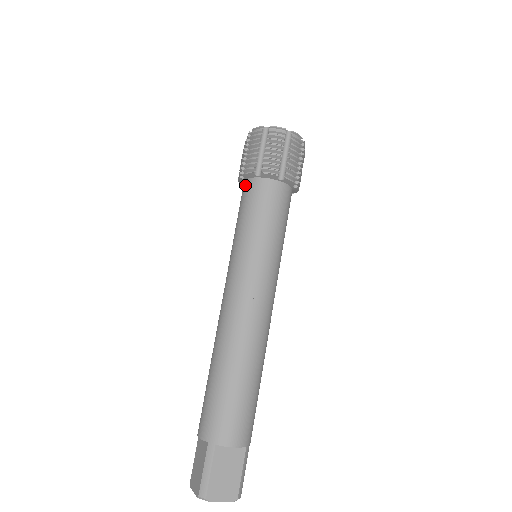
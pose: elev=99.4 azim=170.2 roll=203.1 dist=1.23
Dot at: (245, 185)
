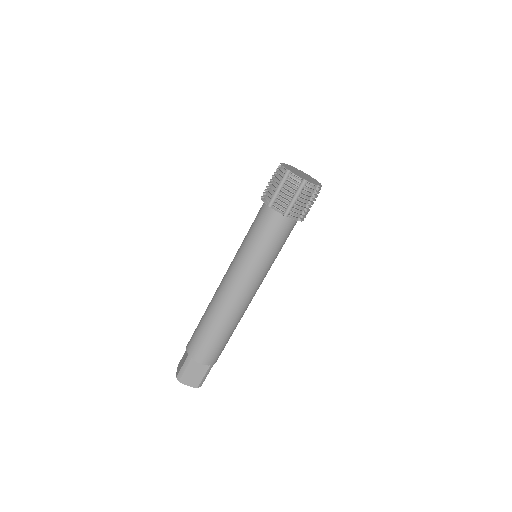
Dot at: (262, 206)
